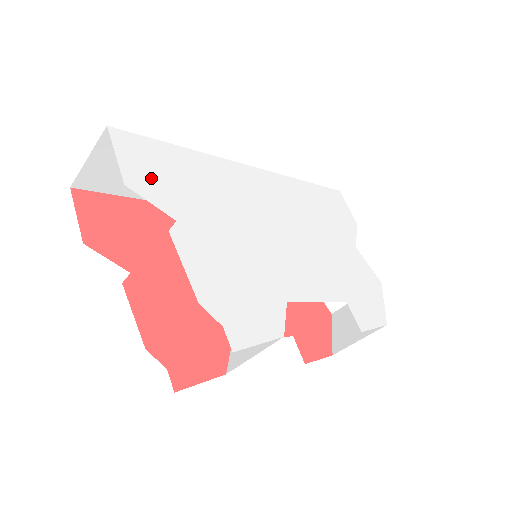
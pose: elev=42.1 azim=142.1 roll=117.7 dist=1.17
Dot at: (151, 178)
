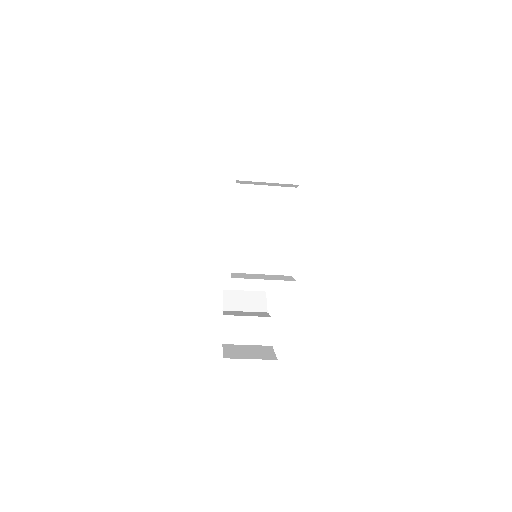
Dot at: occluded
